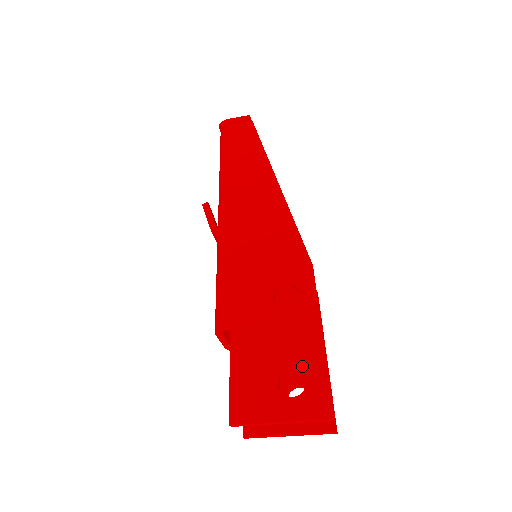
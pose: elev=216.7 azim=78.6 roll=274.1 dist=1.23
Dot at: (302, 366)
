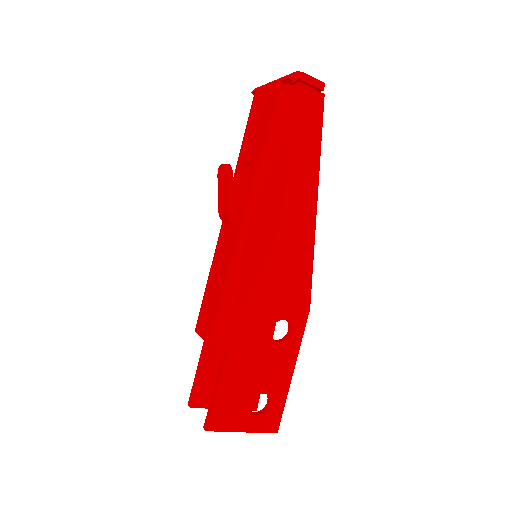
Dot at: (271, 394)
